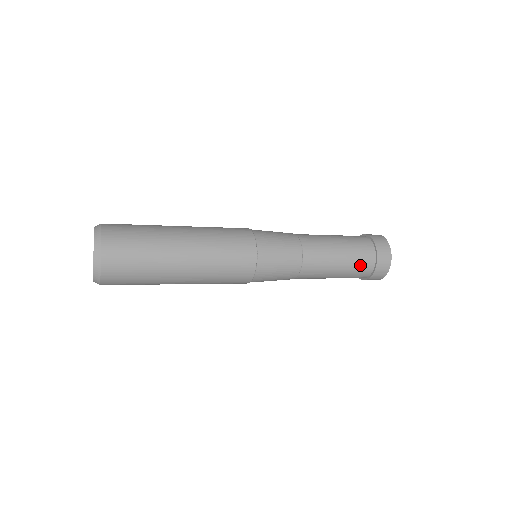
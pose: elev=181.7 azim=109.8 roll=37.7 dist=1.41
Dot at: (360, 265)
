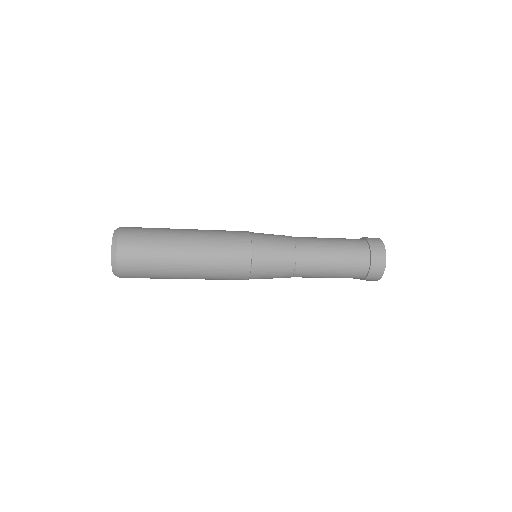
Dot at: (354, 252)
